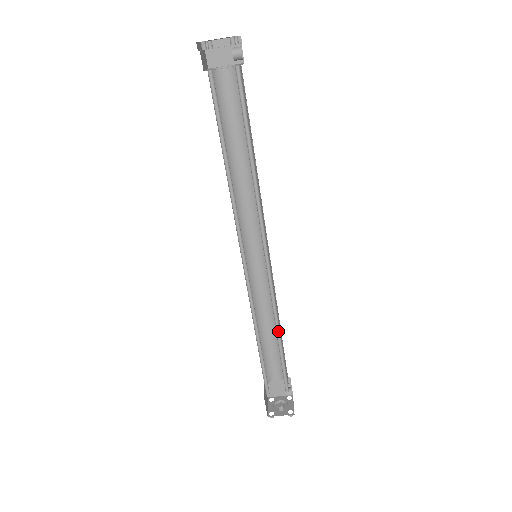
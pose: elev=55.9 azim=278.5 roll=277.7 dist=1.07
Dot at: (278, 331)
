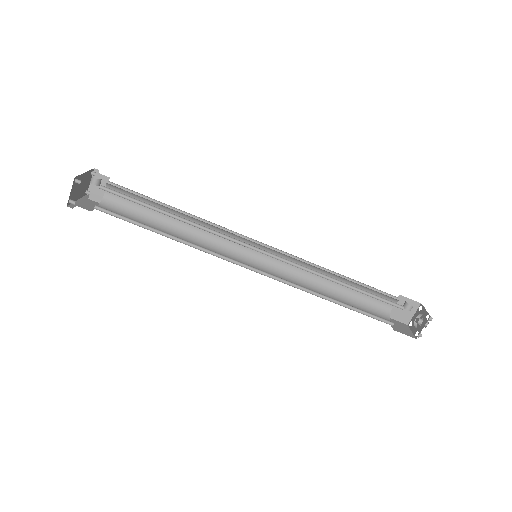
Dot at: (333, 280)
